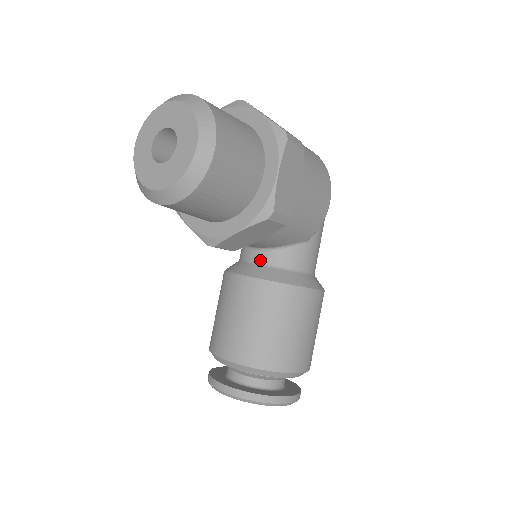
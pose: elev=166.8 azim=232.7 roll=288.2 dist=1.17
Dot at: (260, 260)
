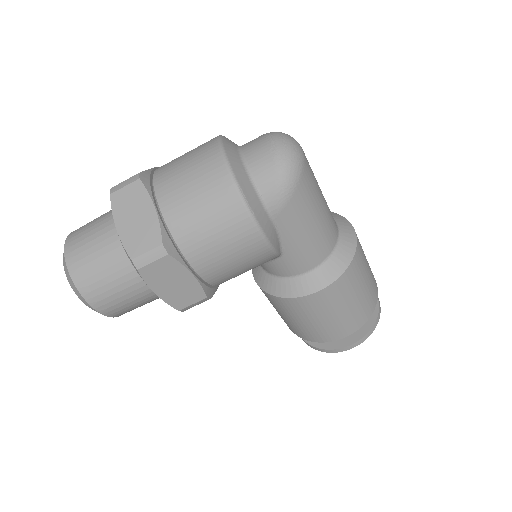
Dot at: occluded
